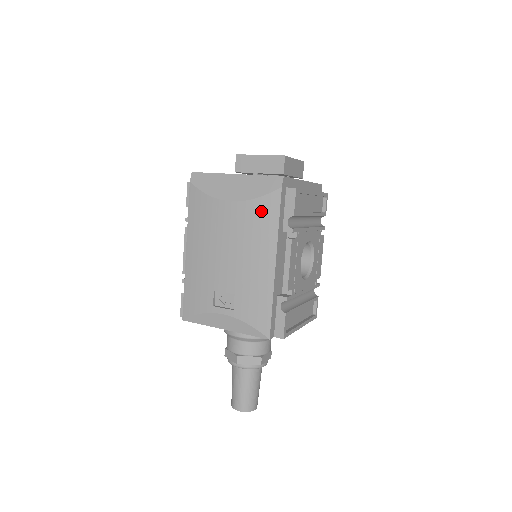
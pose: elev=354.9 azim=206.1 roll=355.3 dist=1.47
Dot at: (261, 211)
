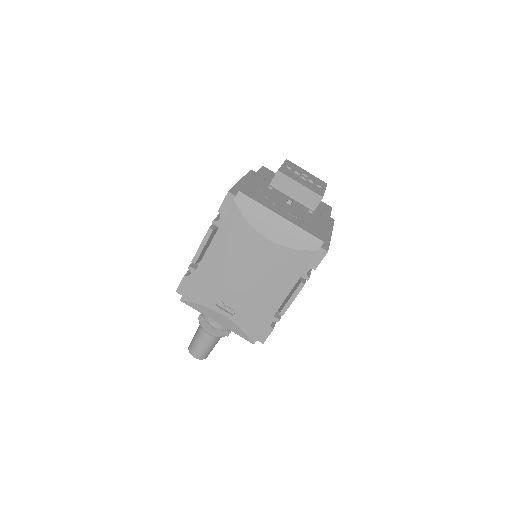
Dot at: (292, 260)
